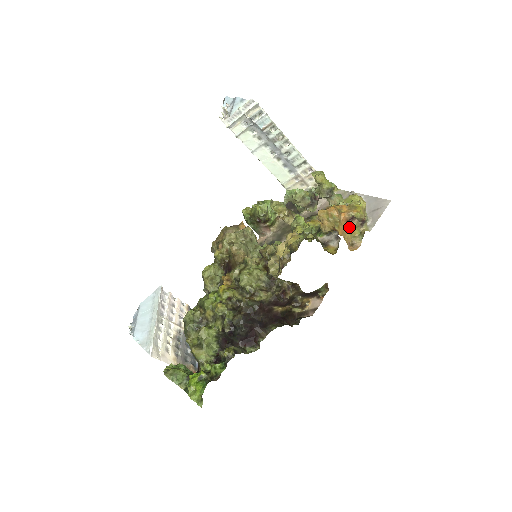
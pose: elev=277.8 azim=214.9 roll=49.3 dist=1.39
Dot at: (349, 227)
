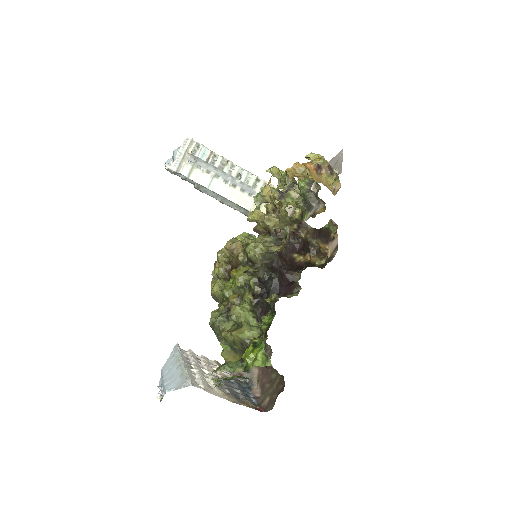
Dot at: (321, 177)
